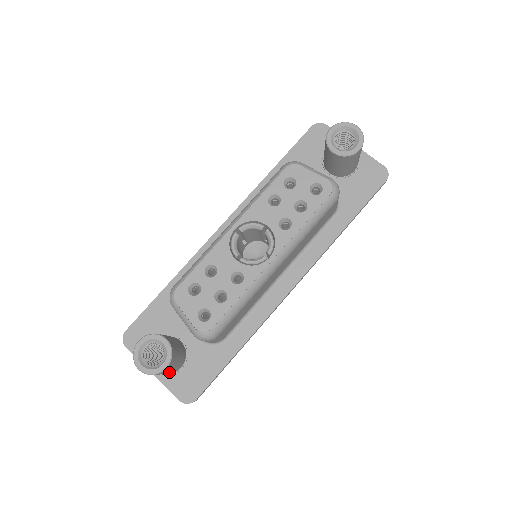
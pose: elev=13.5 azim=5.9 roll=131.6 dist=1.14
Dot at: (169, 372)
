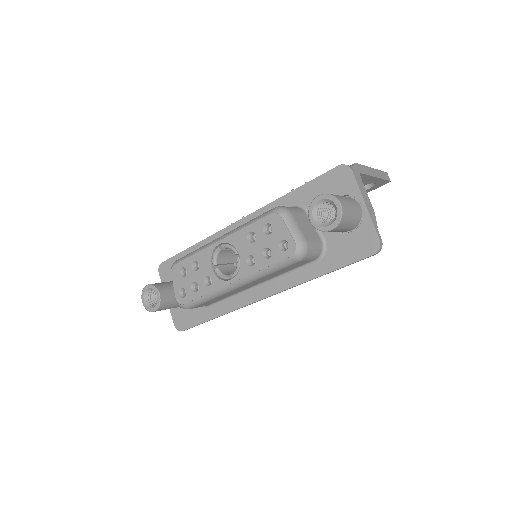
Dot at: occluded
